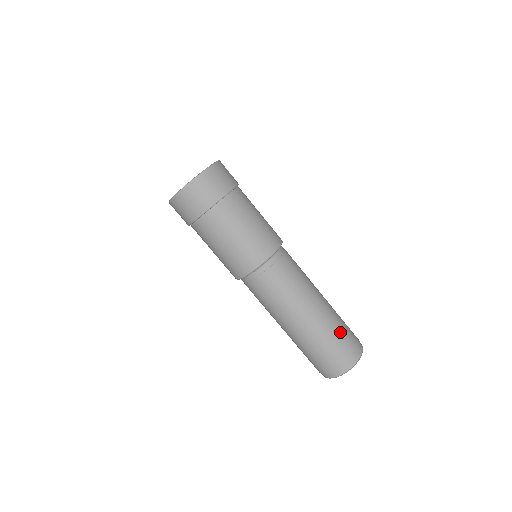
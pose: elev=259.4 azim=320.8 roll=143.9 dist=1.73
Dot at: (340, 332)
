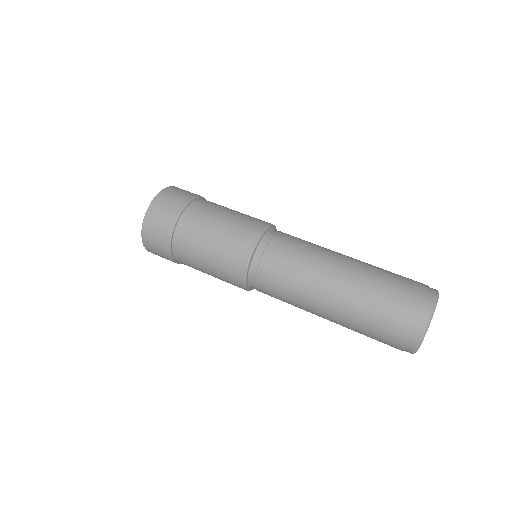
Dot at: (391, 278)
